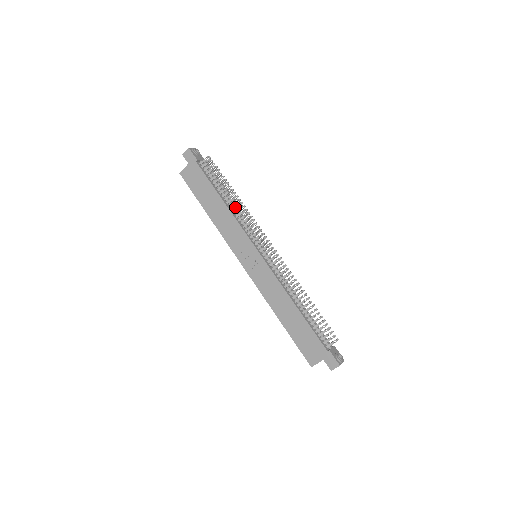
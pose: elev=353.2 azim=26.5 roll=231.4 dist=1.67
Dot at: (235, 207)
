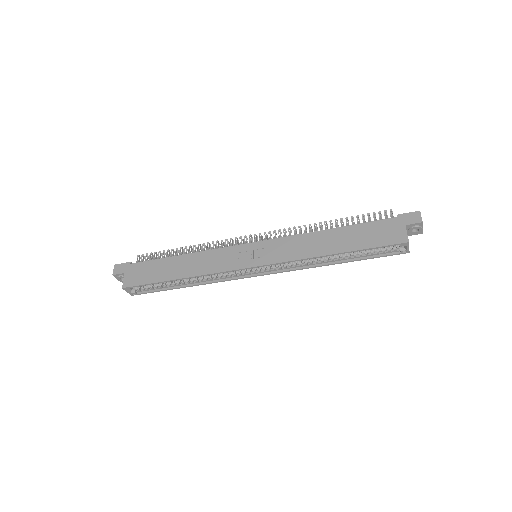
Dot at: (198, 251)
